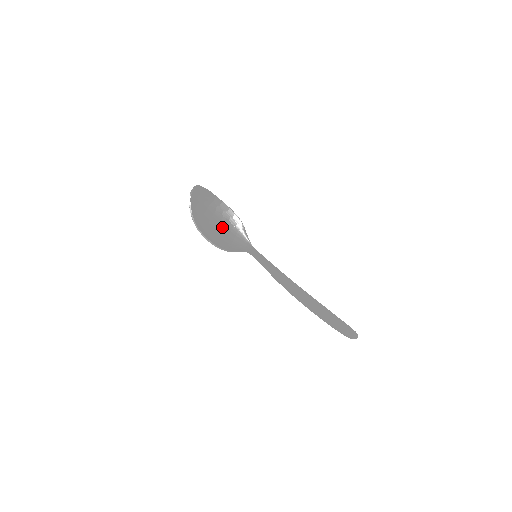
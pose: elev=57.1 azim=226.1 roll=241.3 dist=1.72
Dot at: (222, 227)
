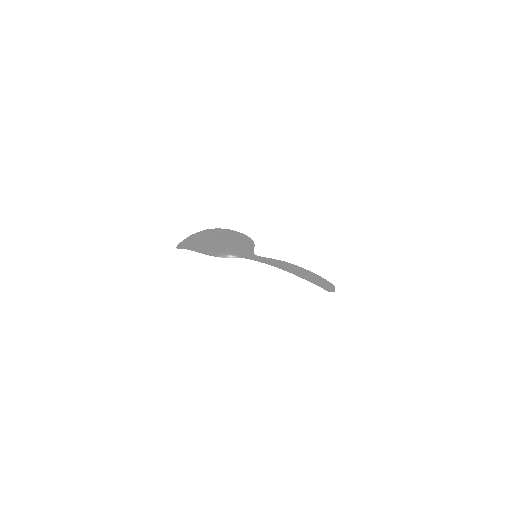
Dot at: (228, 237)
